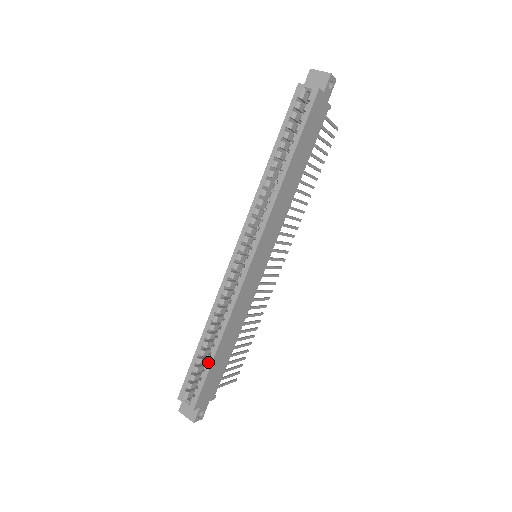
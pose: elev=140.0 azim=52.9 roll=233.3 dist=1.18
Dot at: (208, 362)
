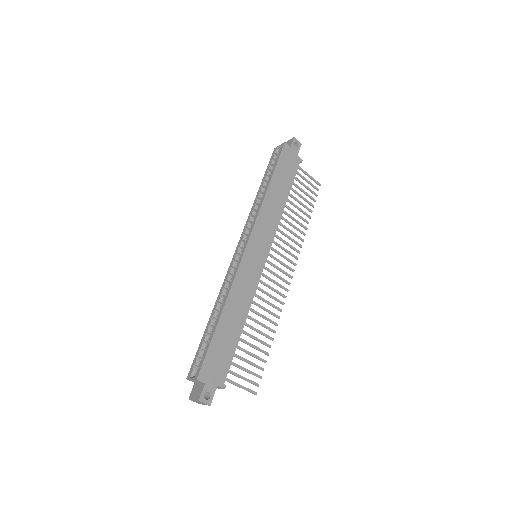
Dot at: (212, 333)
